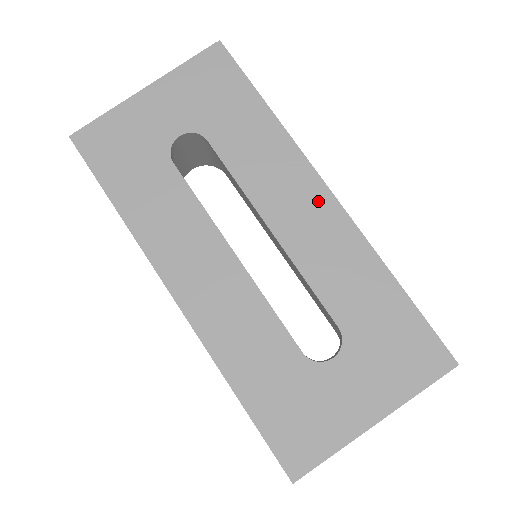
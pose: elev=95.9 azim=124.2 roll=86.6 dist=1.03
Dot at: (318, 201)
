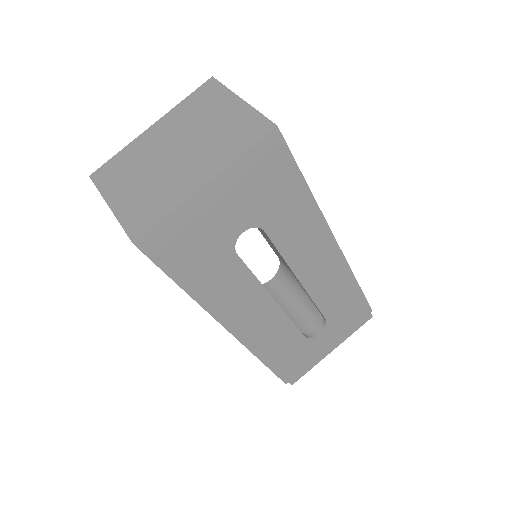
Dot at: (331, 256)
